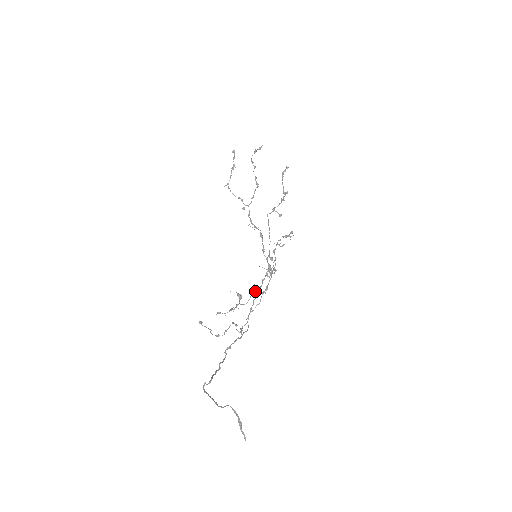
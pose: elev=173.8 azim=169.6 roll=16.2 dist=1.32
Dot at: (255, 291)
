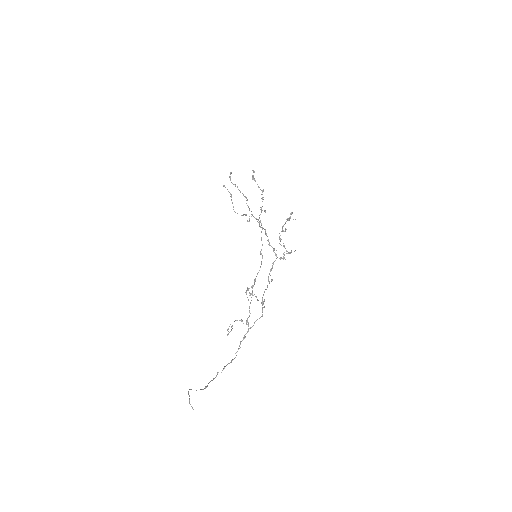
Dot at: (247, 288)
